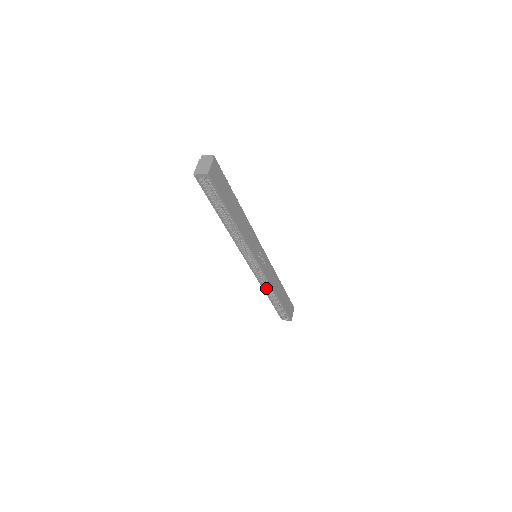
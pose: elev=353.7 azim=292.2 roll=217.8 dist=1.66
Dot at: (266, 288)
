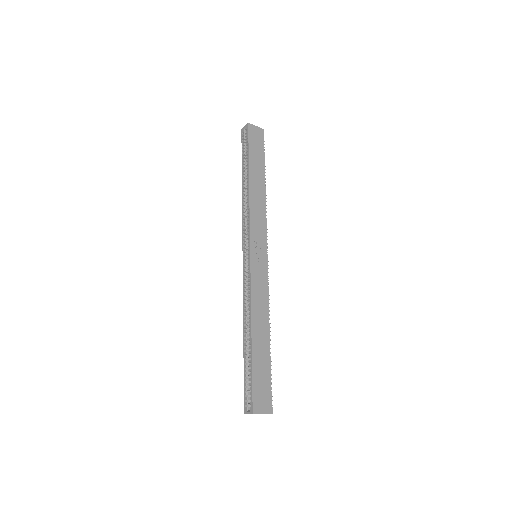
Dot at: (246, 310)
